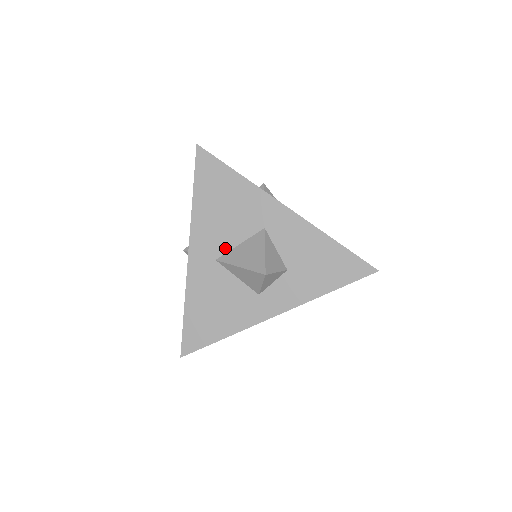
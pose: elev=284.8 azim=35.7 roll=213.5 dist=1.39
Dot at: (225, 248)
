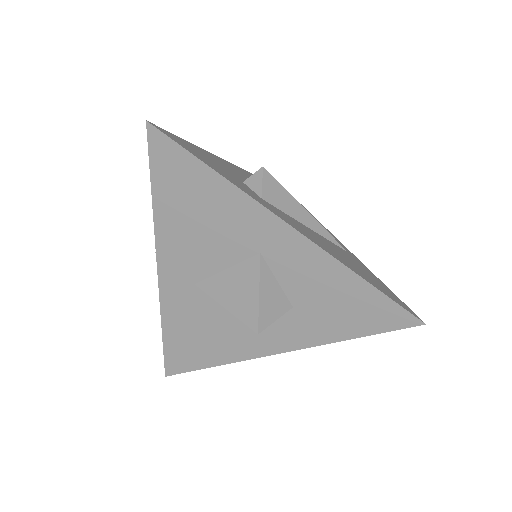
Dot at: (206, 272)
